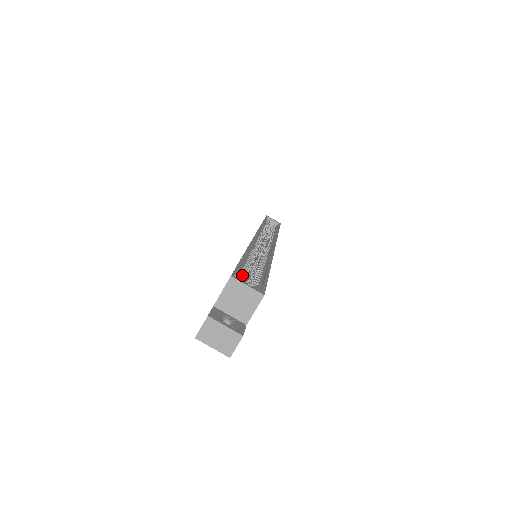
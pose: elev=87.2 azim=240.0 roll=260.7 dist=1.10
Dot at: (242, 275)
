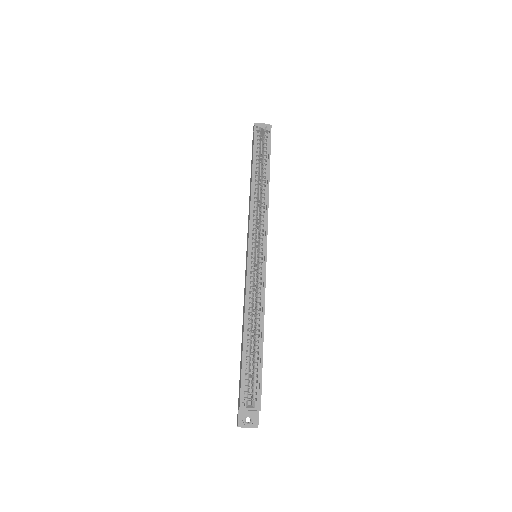
Dot at: (246, 385)
